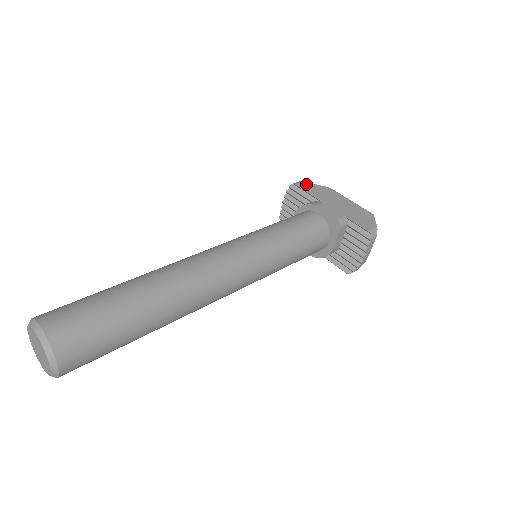
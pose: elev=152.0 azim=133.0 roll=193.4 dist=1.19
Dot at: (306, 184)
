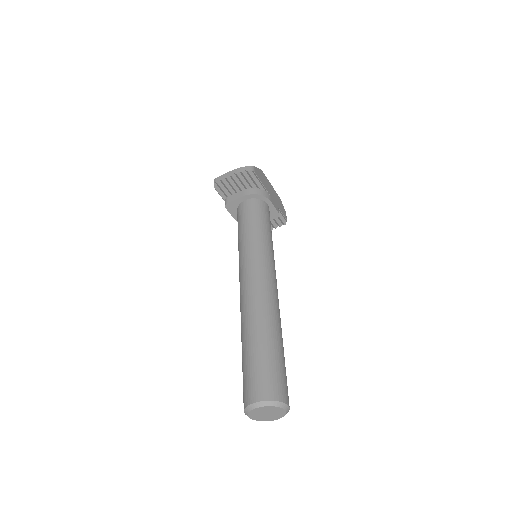
Dot at: (257, 170)
